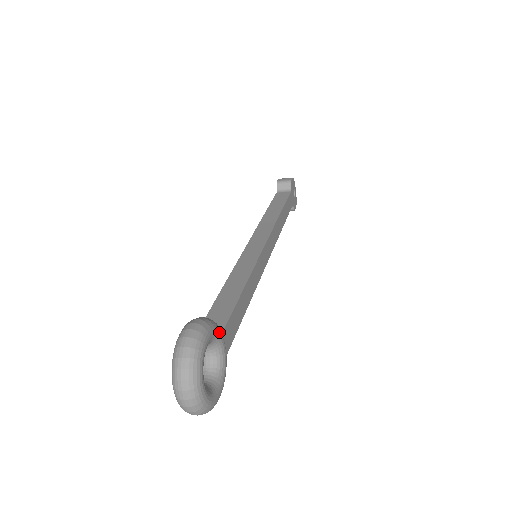
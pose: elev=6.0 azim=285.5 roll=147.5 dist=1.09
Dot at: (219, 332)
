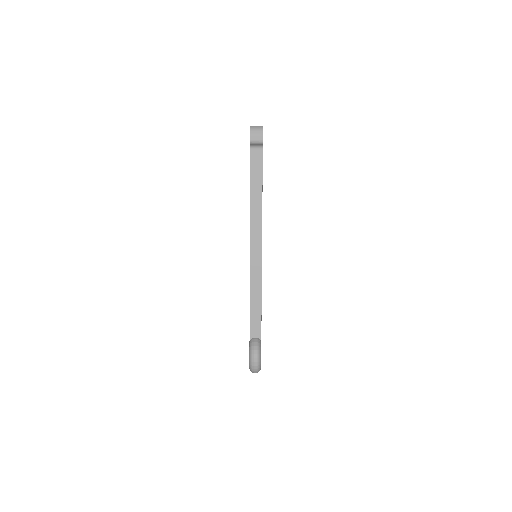
Dot at: occluded
